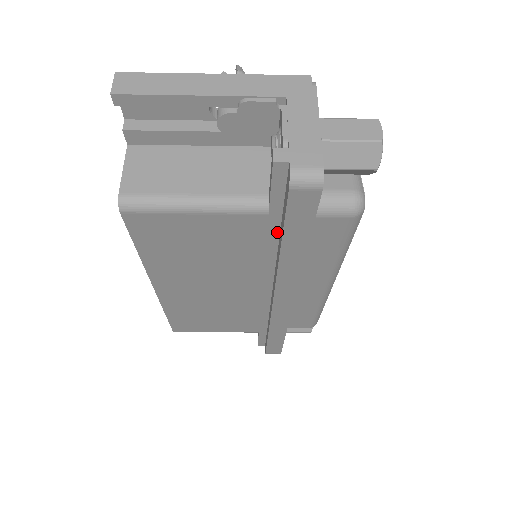
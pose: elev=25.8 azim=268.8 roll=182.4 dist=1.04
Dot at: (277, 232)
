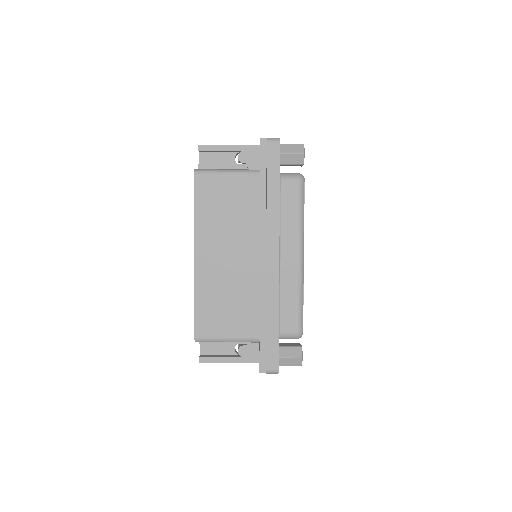
Dot at: (265, 190)
